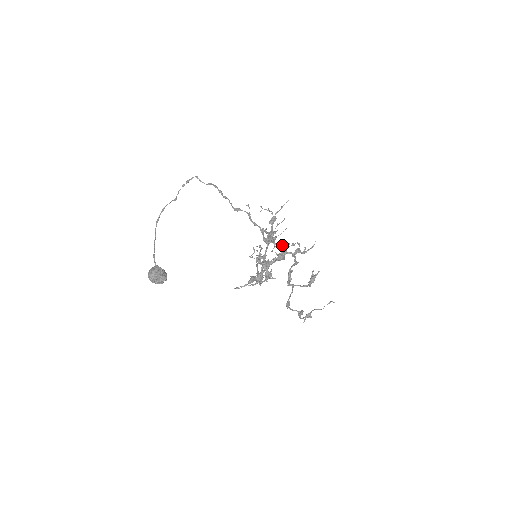
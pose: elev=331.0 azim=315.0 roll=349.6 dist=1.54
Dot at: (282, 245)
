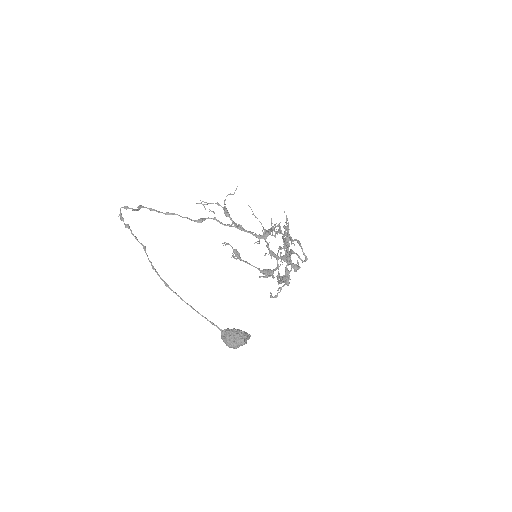
Dot at: occluded
